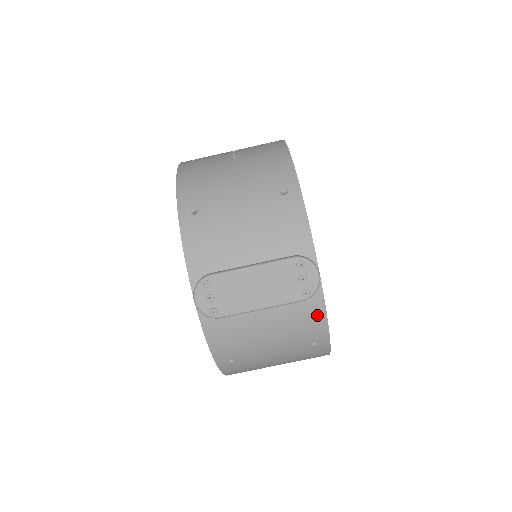
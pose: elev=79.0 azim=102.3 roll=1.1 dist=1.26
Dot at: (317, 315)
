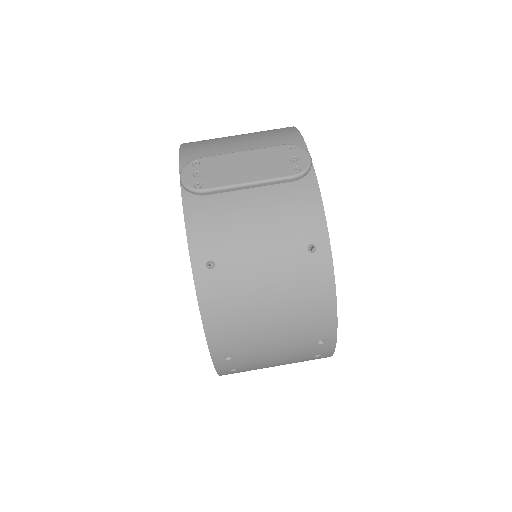
Dot at: (311, 200)
